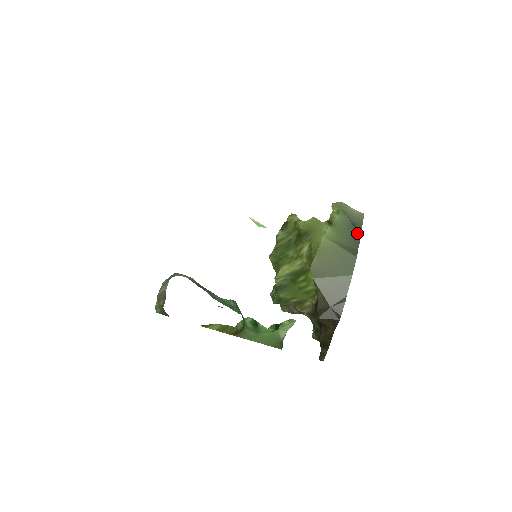
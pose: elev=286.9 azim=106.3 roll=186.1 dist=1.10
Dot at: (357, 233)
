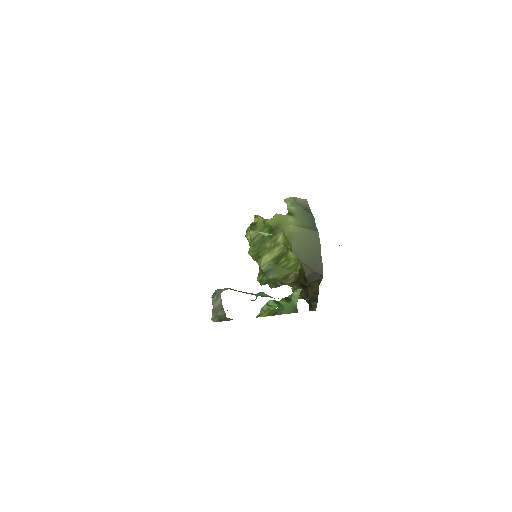
Dot at: (311, 215)
